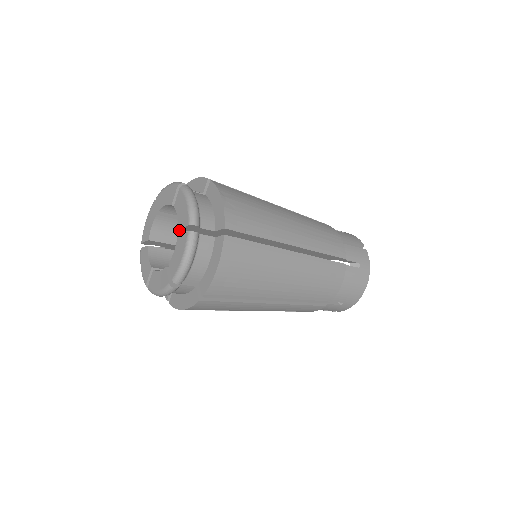
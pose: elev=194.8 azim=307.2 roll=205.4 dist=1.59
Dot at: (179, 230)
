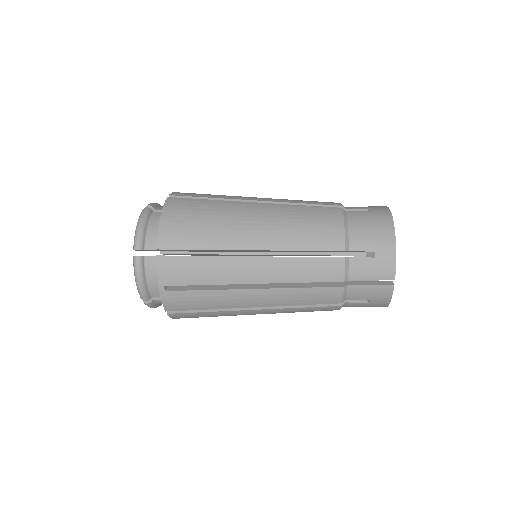
Dot at: occluded
